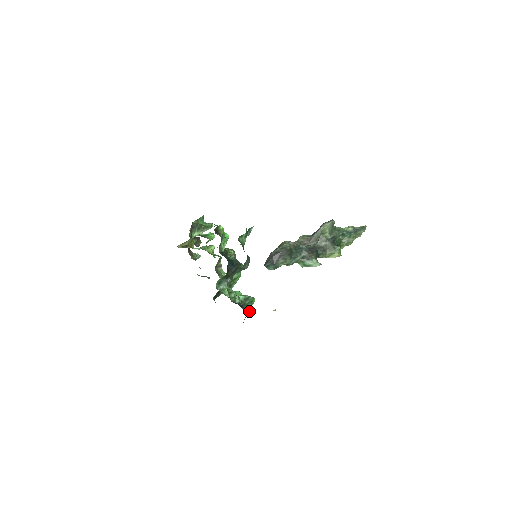
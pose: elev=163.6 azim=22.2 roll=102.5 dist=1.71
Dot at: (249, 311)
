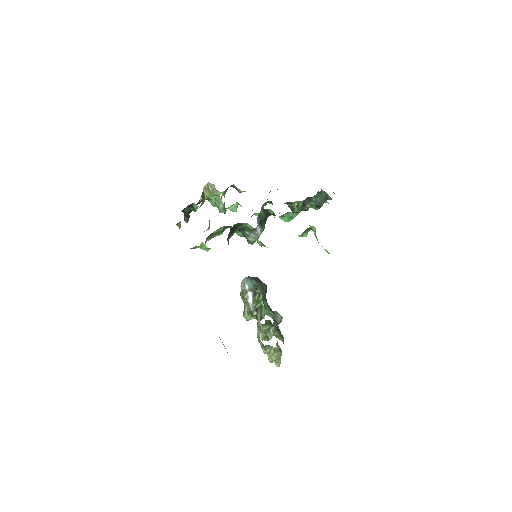
Dot at: (311, 229)
